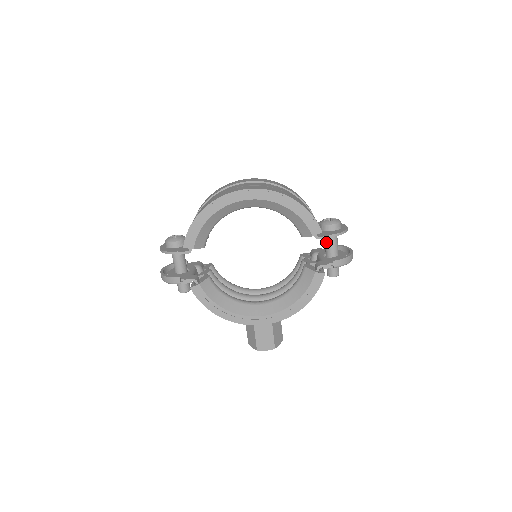
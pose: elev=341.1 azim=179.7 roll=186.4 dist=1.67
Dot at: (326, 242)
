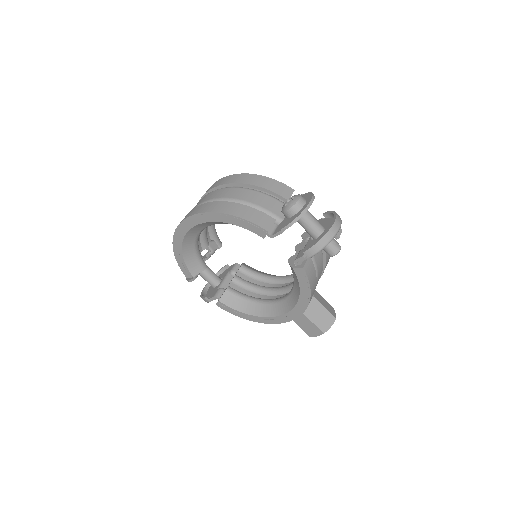
Dot at: occluded
